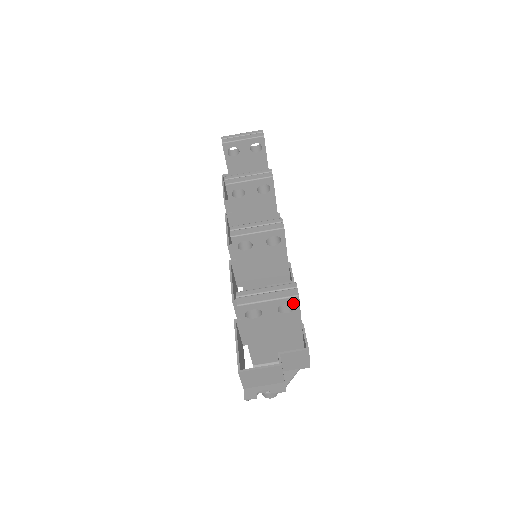
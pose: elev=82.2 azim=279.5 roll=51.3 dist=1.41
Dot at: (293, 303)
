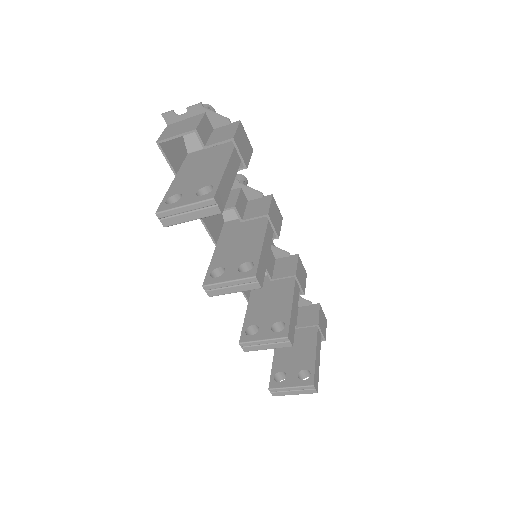
Dot at: occluded
